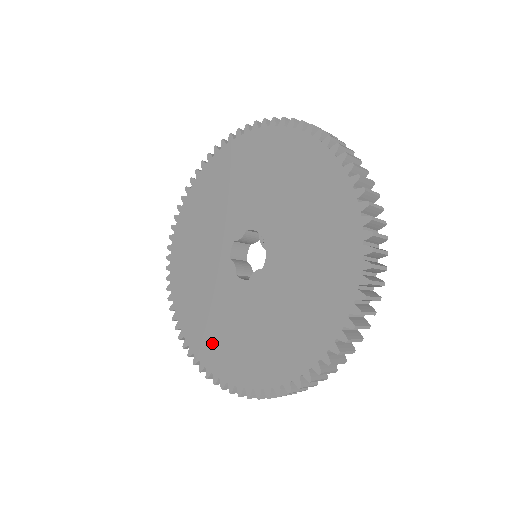
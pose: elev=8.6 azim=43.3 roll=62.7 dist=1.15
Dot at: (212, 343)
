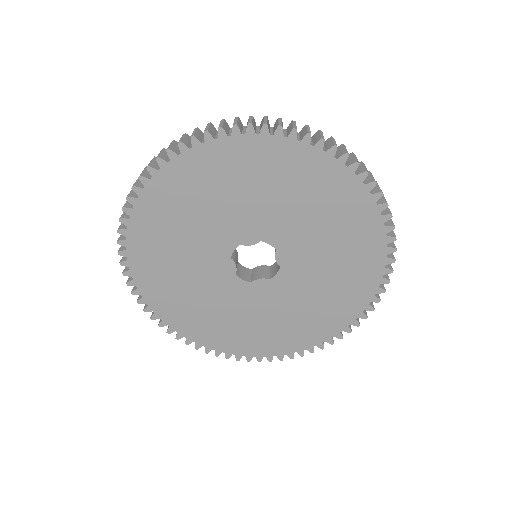
Dot at: (190, 317)
